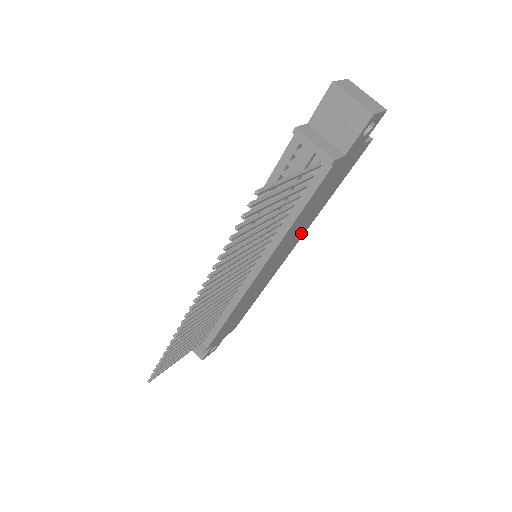
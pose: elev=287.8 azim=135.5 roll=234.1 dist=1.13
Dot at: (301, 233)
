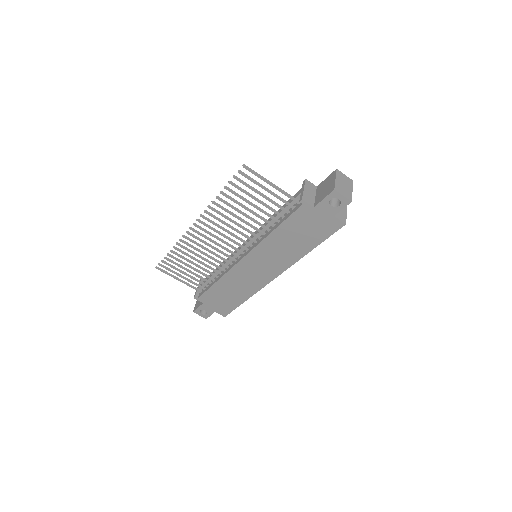
Dot at: (285, 262)
